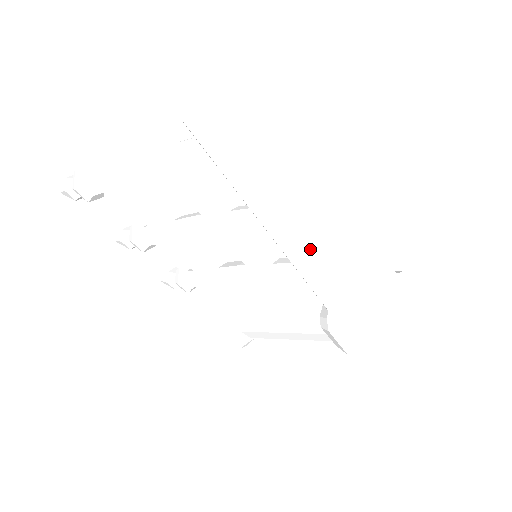
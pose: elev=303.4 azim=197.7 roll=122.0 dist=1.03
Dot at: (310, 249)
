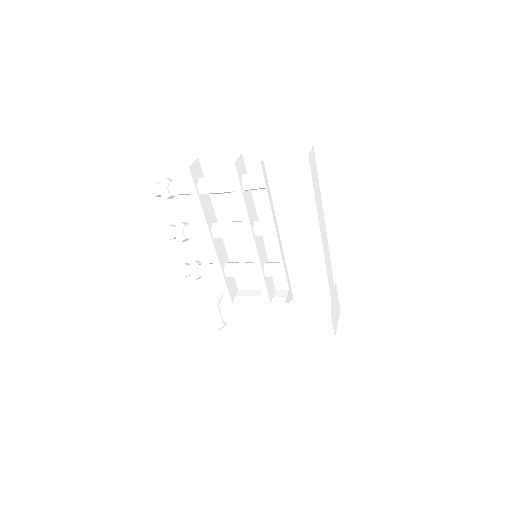
Dot at: (299, 248)
